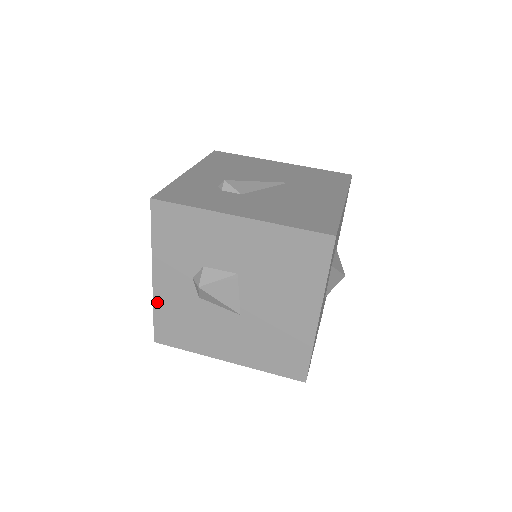
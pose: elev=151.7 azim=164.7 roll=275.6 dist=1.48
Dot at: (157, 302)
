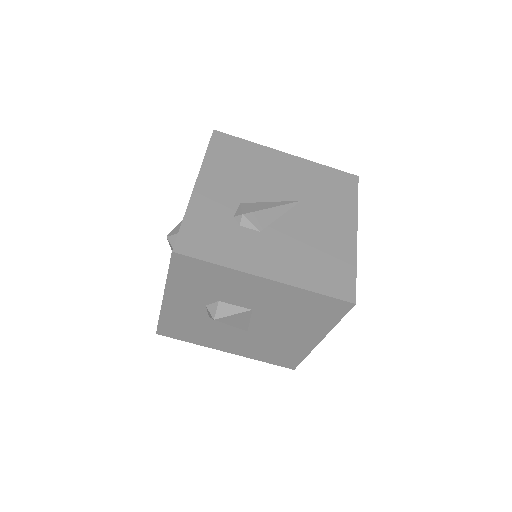
Dot at: (164, 313)
